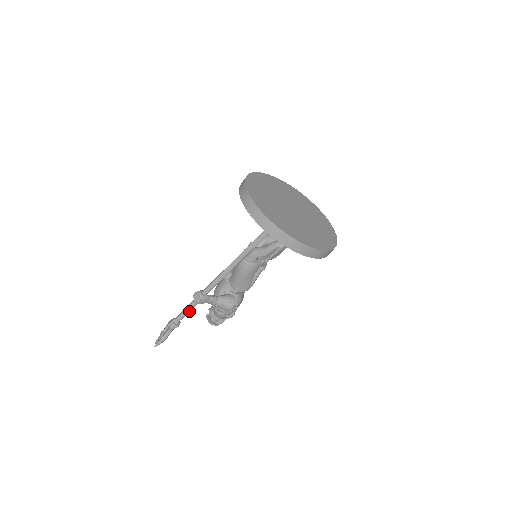
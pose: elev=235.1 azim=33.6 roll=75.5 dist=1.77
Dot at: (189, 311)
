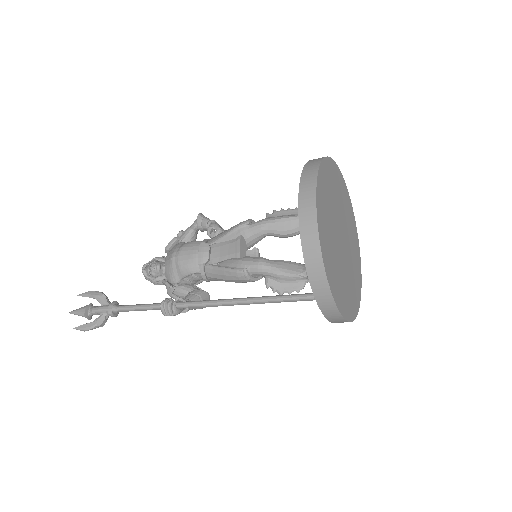
Dot at: (143, 309)
